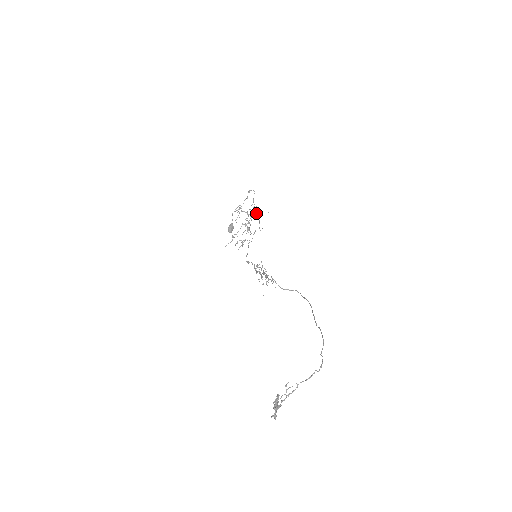
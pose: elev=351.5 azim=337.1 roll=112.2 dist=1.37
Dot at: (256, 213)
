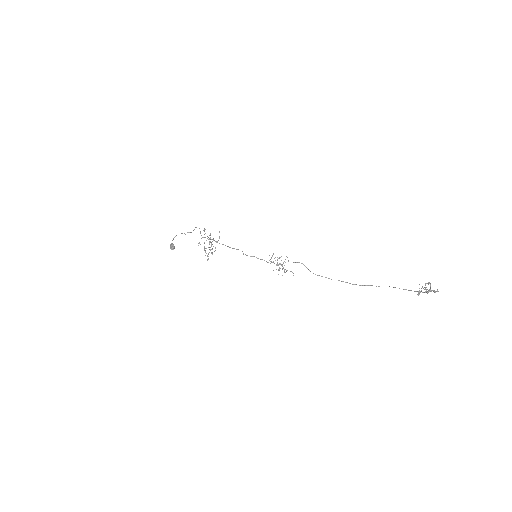
Dot at: occluded
